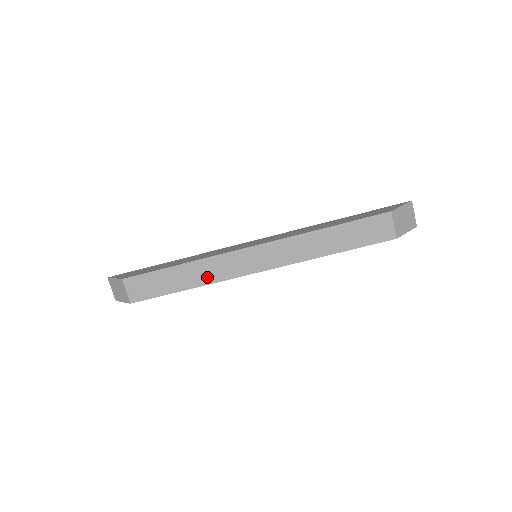
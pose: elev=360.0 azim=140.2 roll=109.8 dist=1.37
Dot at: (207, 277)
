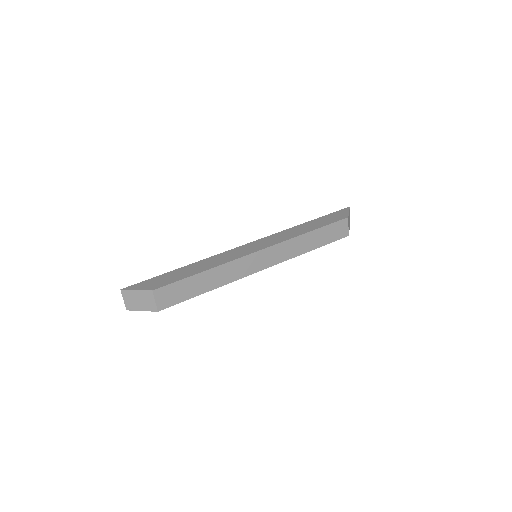
Dot at: (225, 279)
